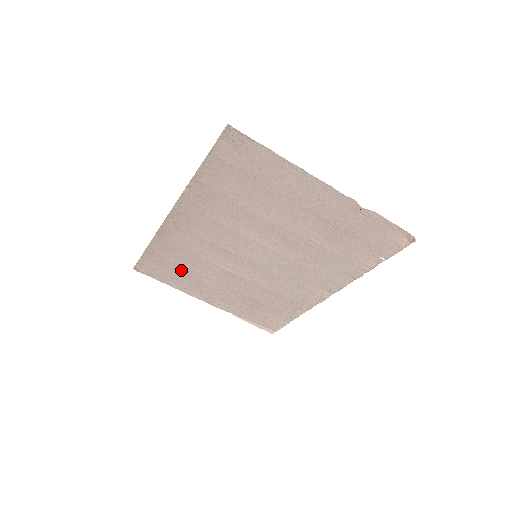
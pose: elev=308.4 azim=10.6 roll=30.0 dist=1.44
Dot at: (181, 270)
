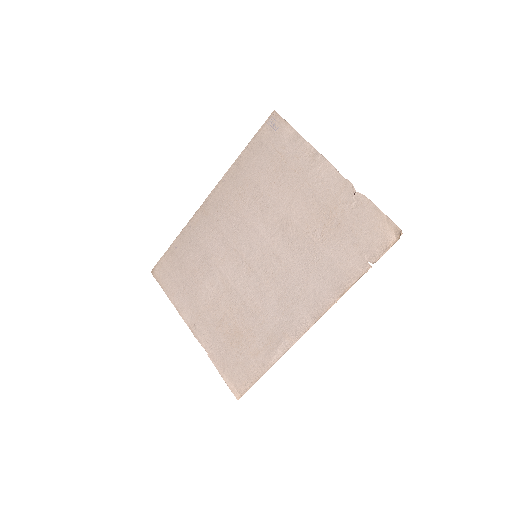
Dot at: (188, 275)
